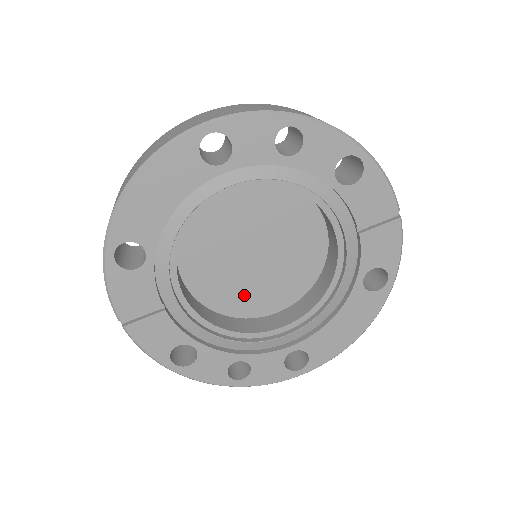
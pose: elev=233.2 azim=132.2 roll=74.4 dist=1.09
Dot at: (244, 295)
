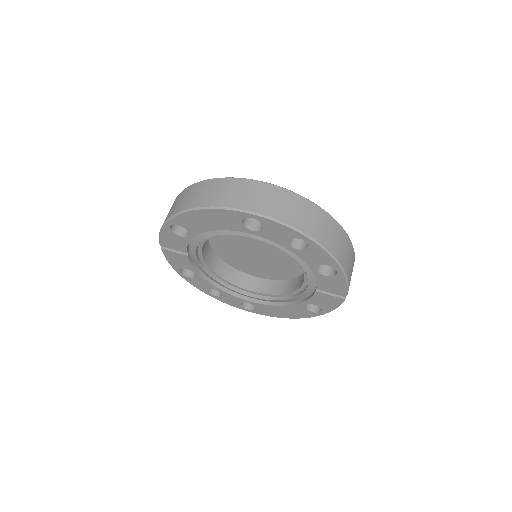
Dot at: (241, 261)
